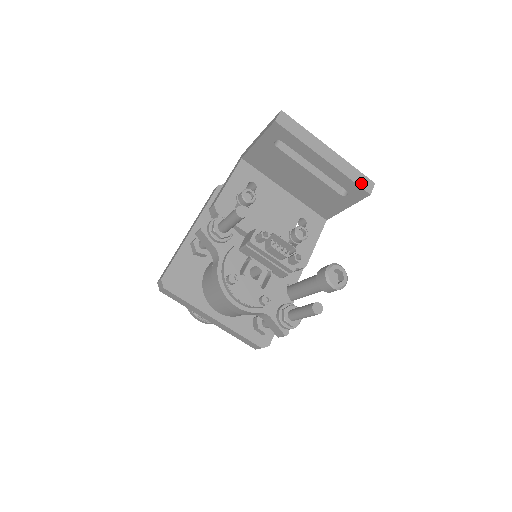
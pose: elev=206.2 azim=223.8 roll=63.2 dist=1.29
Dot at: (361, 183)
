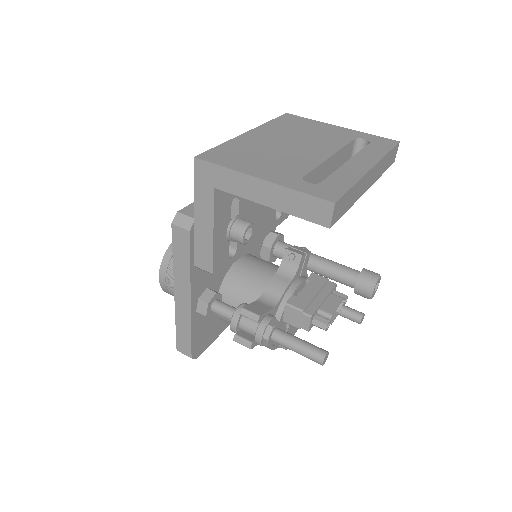
Dot at: (390, 162)
